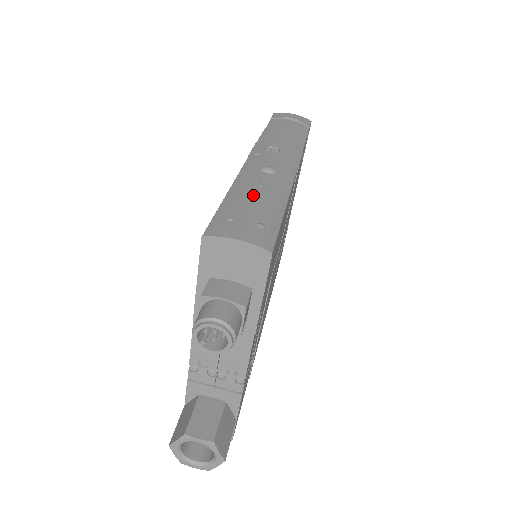
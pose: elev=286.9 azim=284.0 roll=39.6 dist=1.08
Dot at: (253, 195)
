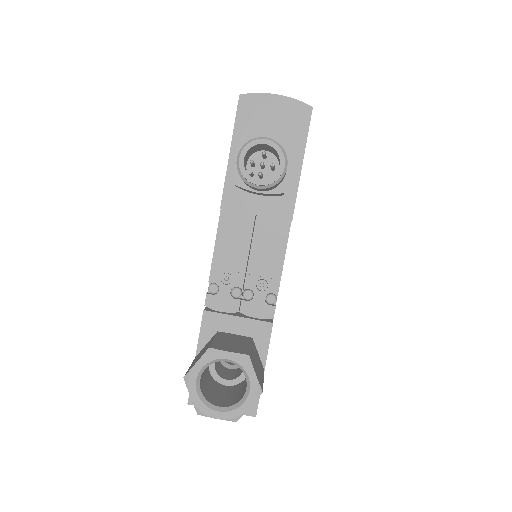
Dot at: occluded
